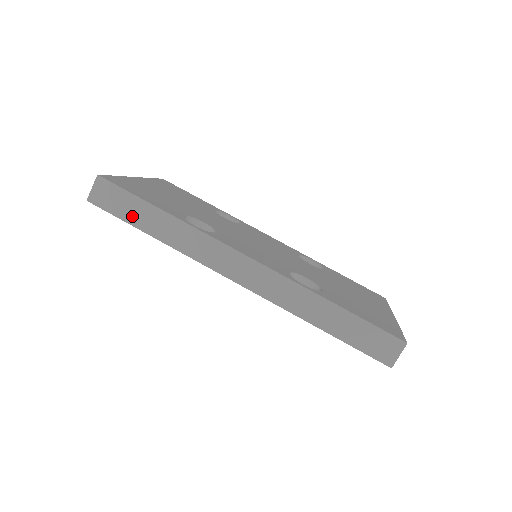
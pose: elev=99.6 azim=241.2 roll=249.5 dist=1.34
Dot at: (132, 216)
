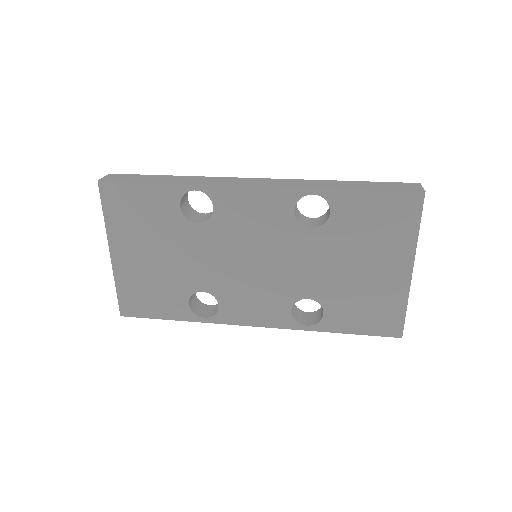
Dot at: (144, 180)
